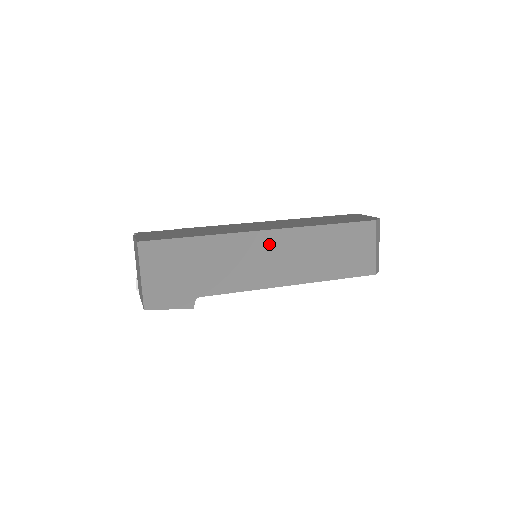
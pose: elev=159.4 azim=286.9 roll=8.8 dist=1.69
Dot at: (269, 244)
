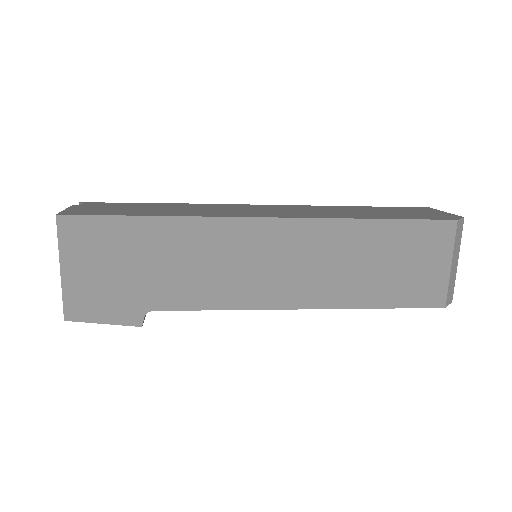
Dot at: (271, 240)
